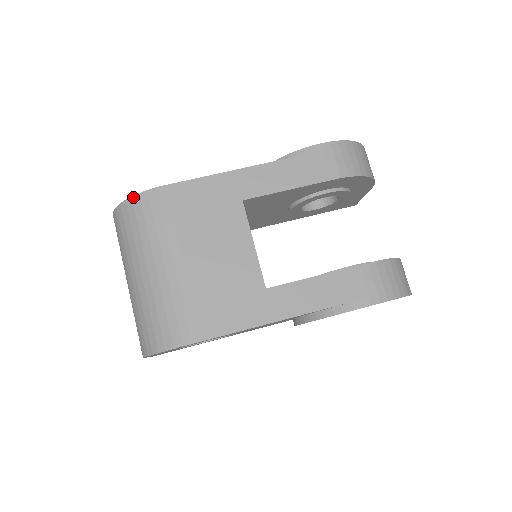
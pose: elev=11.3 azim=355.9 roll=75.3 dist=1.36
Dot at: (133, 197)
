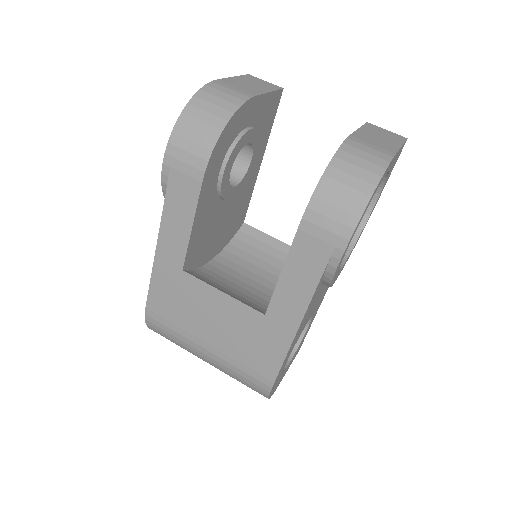
Dot at: (148, 327)
